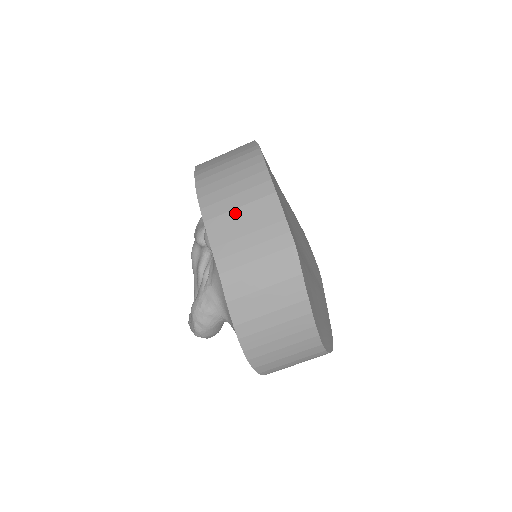
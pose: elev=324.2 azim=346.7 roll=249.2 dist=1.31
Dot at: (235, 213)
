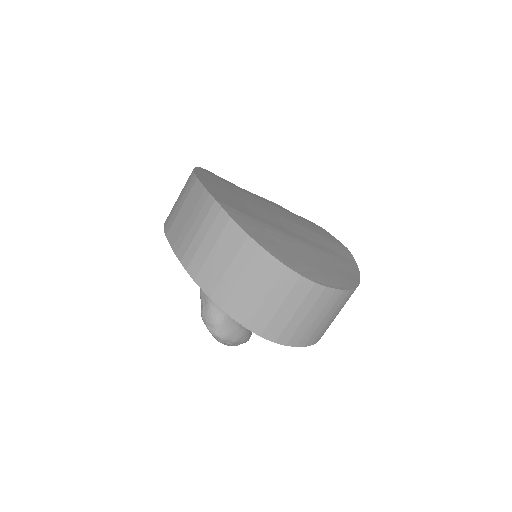
Dot at: (179, 213)
